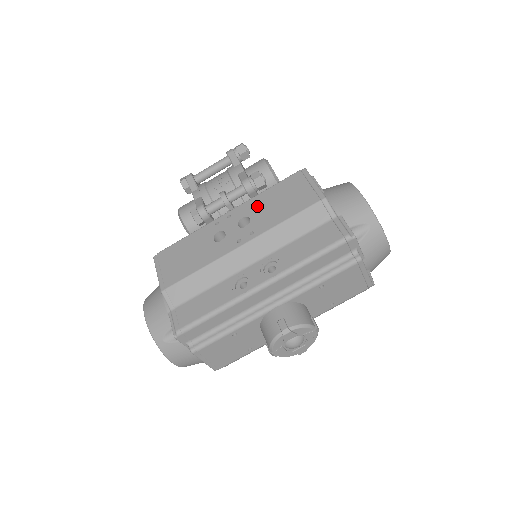
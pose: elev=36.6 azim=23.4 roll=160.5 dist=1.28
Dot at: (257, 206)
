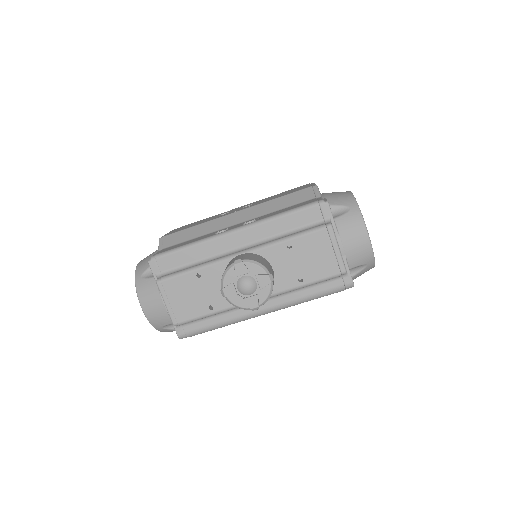
Dot at: (264, 199)
